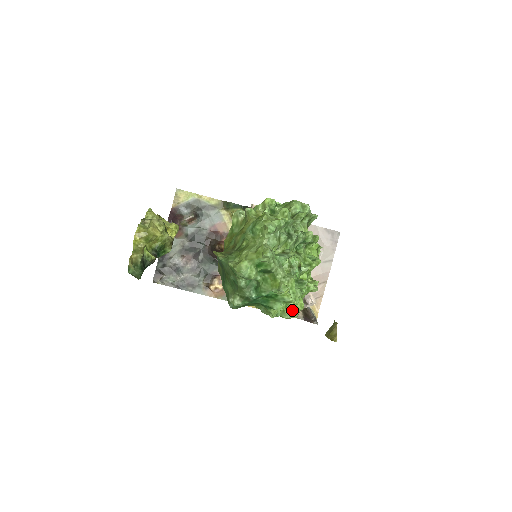
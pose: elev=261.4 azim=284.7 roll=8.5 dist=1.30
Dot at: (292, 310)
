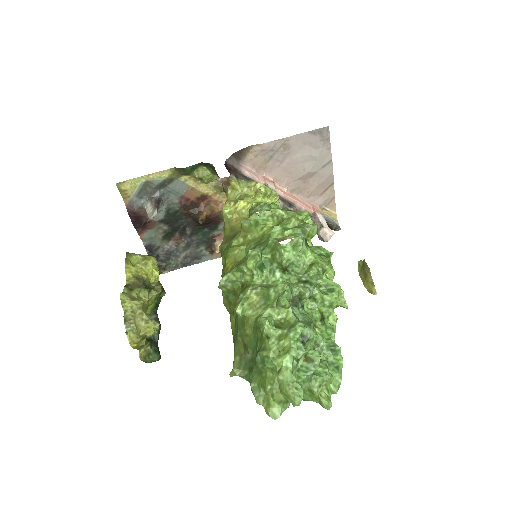
Dot at: occluded
